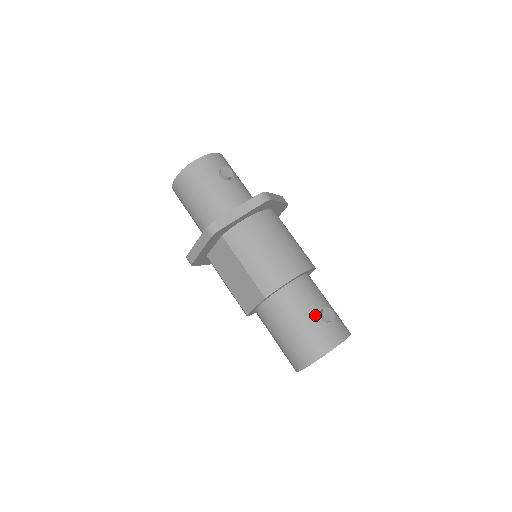
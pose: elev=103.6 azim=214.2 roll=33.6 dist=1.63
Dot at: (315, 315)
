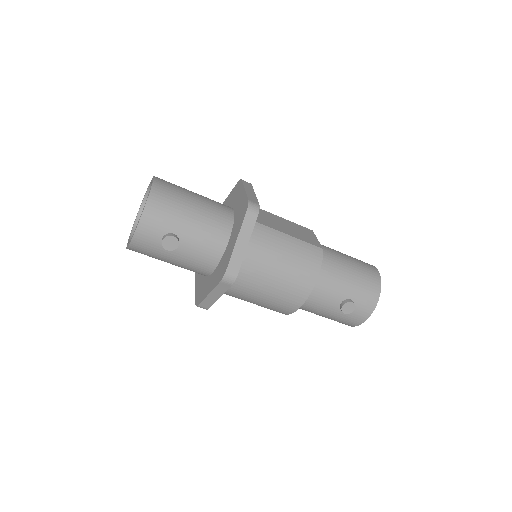
Dot at: (336, 310)
